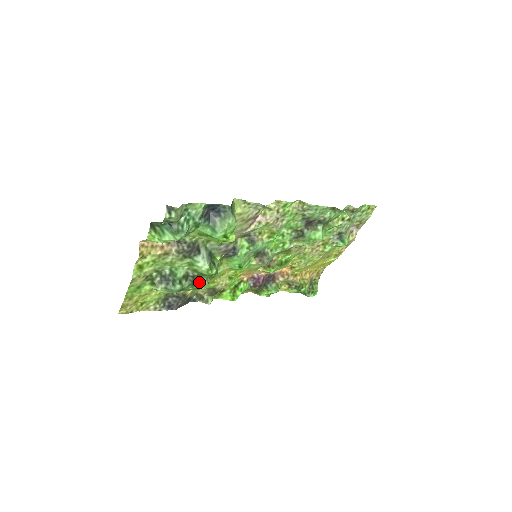
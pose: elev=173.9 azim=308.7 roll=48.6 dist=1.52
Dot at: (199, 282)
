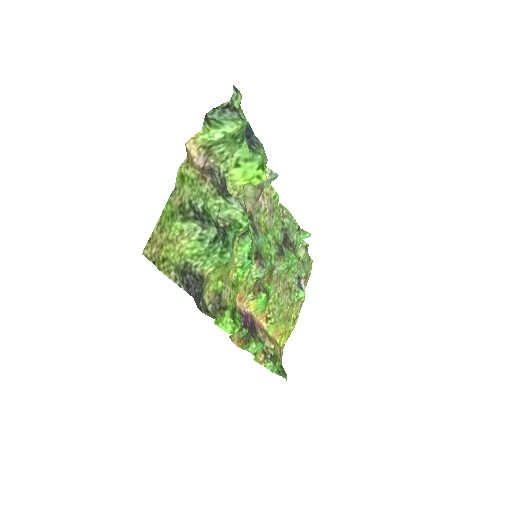
Dot at: (227, 243)
